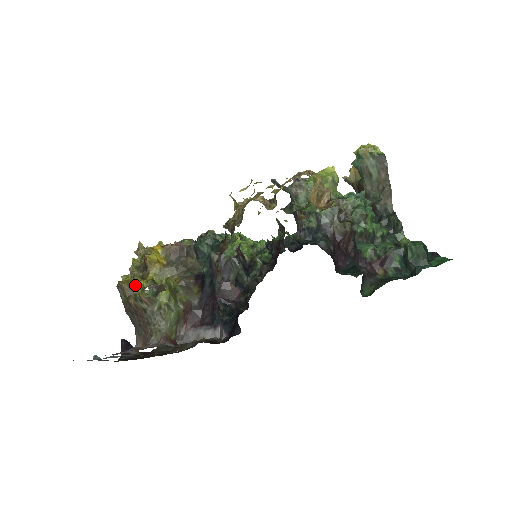
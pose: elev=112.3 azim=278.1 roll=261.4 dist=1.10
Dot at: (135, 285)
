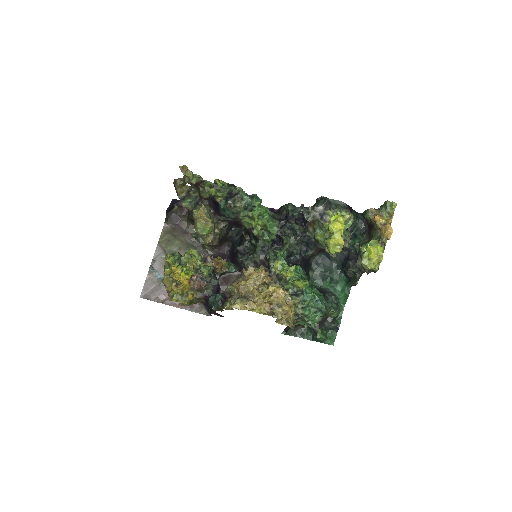
Dot at: (172, 289)
